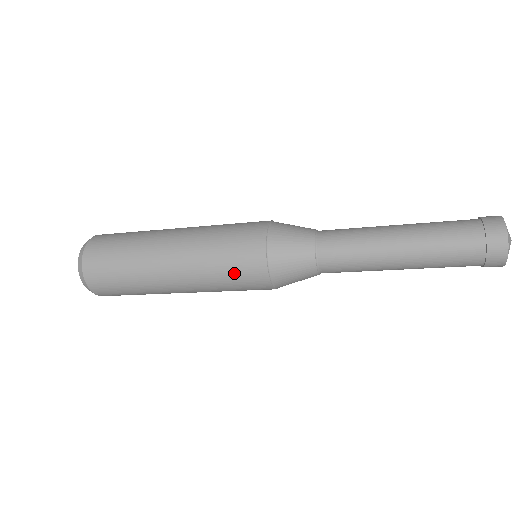
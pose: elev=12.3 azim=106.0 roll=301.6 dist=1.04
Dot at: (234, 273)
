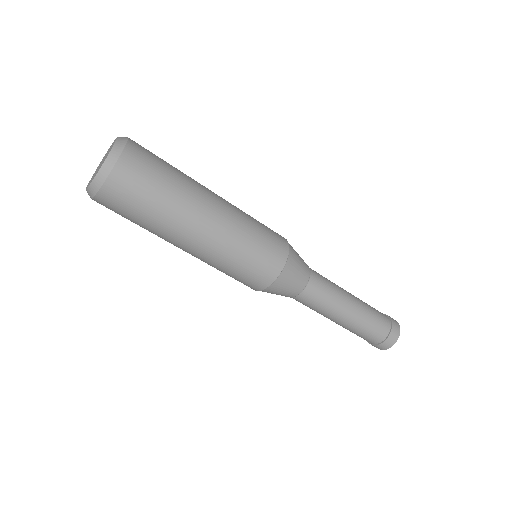
Dot at: (254, 262)
